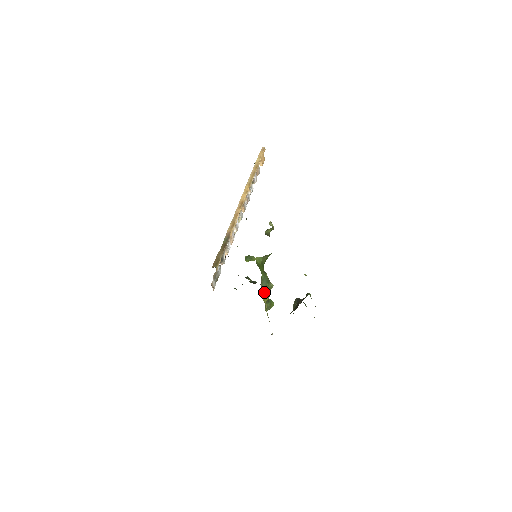
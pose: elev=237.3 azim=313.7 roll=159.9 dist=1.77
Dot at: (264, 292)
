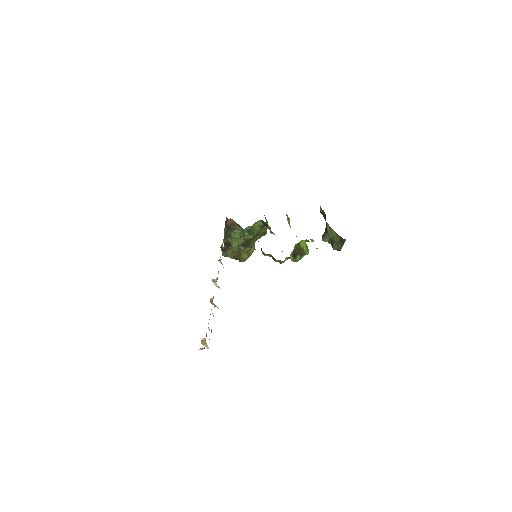
Dot at: occluded
